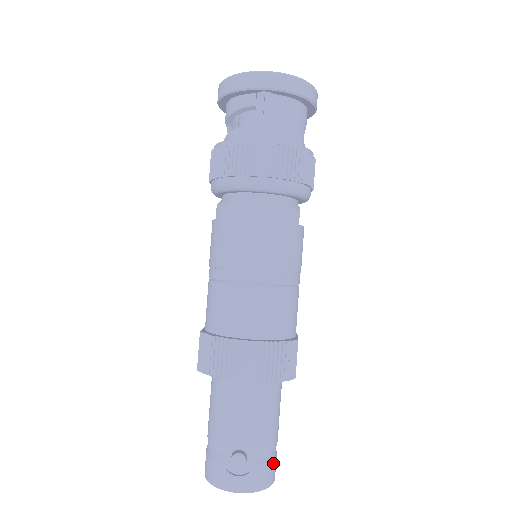
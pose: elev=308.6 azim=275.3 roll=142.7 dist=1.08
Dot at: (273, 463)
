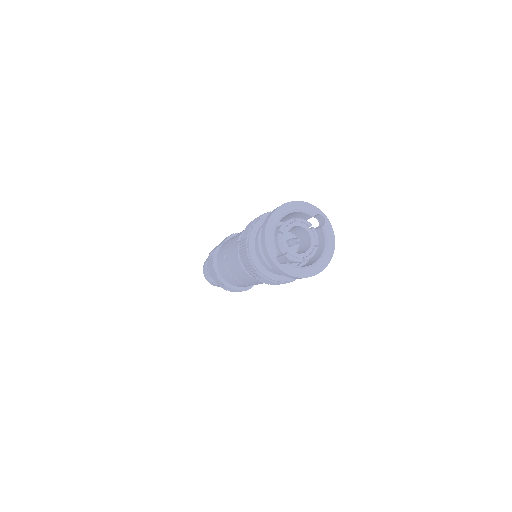
Dot at: occluded
